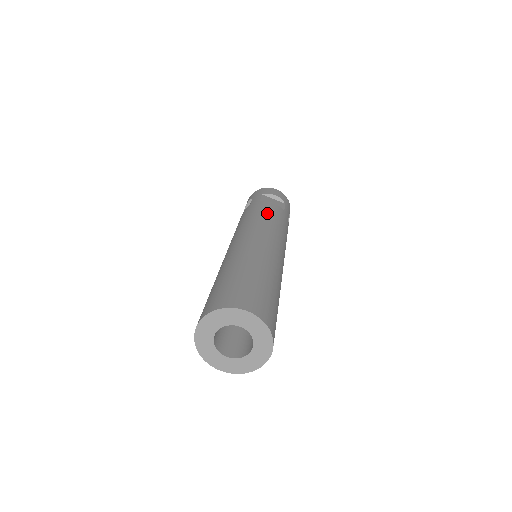
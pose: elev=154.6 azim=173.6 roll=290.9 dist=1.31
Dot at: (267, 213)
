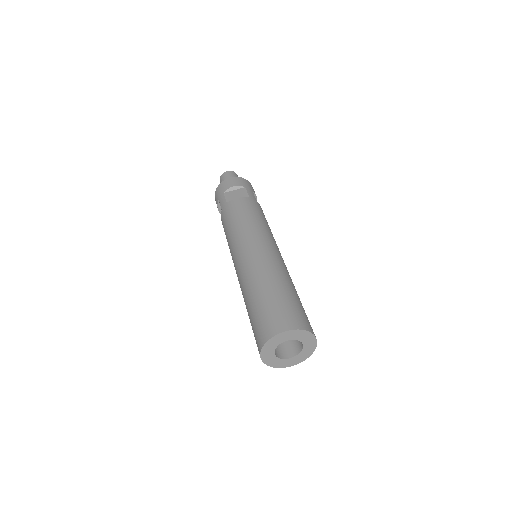
Dot at: occluded
